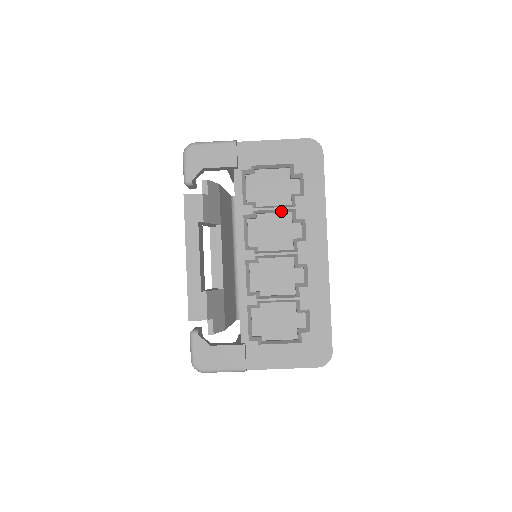
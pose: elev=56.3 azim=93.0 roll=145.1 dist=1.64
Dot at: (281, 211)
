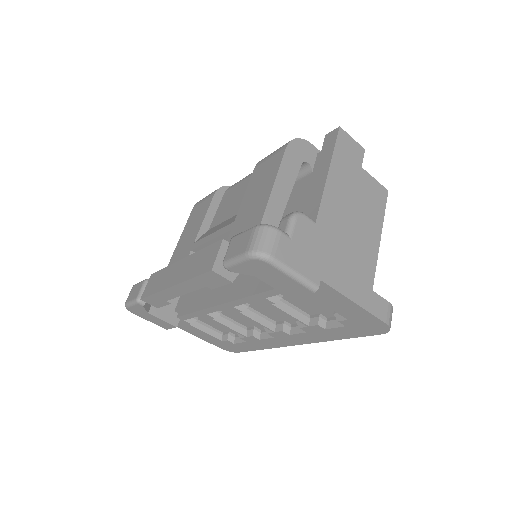
Dot at: (295, 315)
